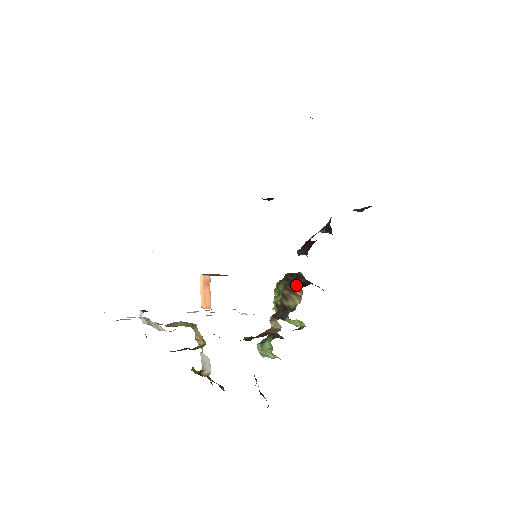
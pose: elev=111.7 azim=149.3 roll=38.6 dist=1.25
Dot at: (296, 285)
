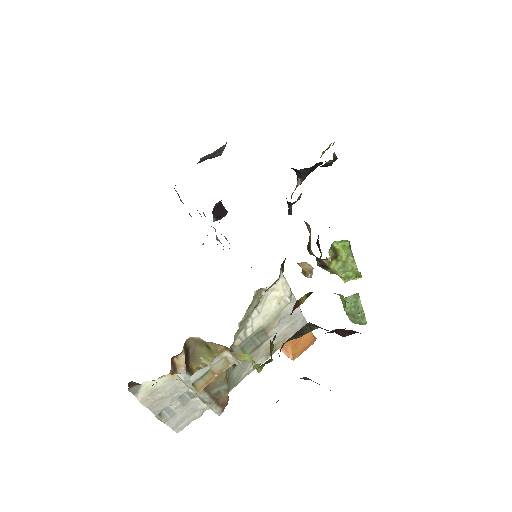
Dot at: occluded
